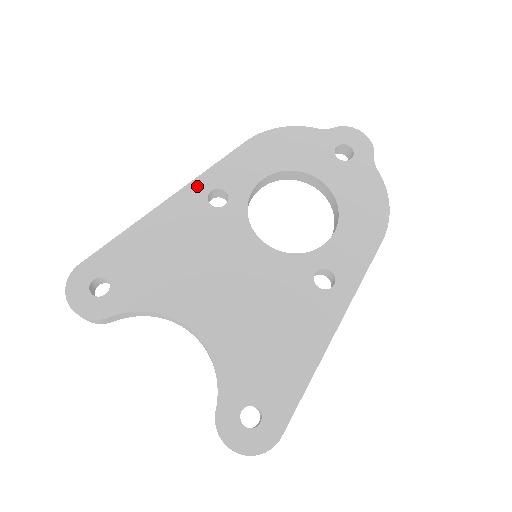
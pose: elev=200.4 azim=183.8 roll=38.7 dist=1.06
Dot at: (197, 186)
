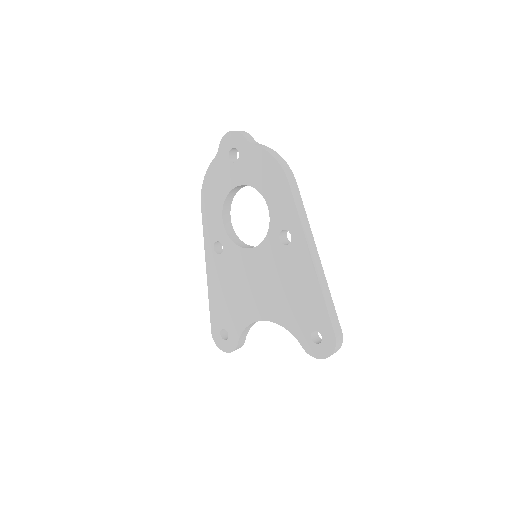
Dot at: (208, 252)
